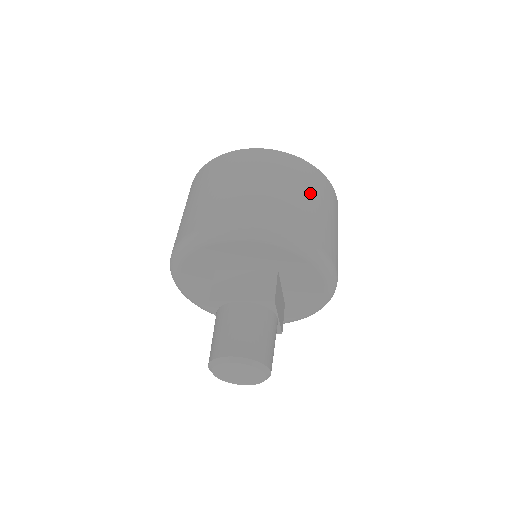
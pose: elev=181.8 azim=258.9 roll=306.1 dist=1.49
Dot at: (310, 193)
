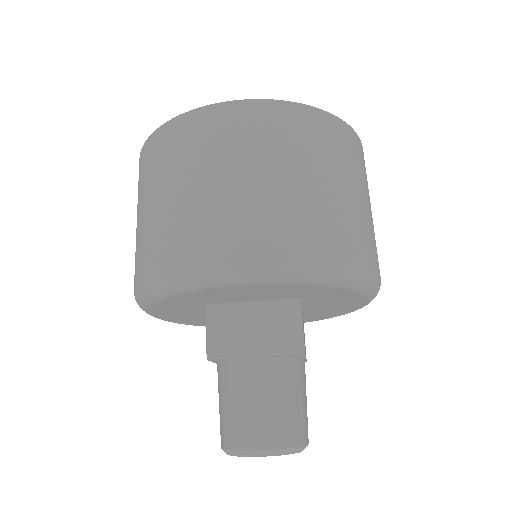
Dot at: (338, 172)
